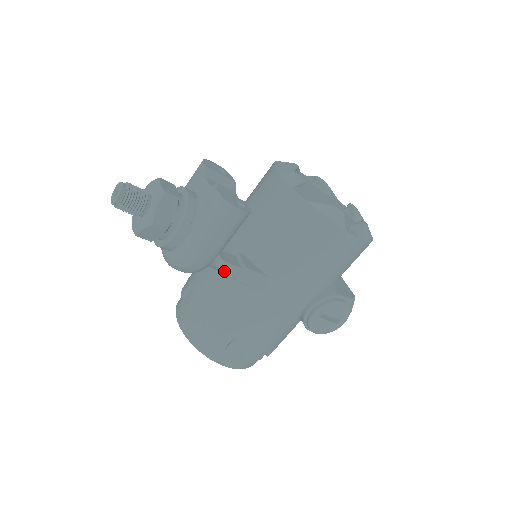
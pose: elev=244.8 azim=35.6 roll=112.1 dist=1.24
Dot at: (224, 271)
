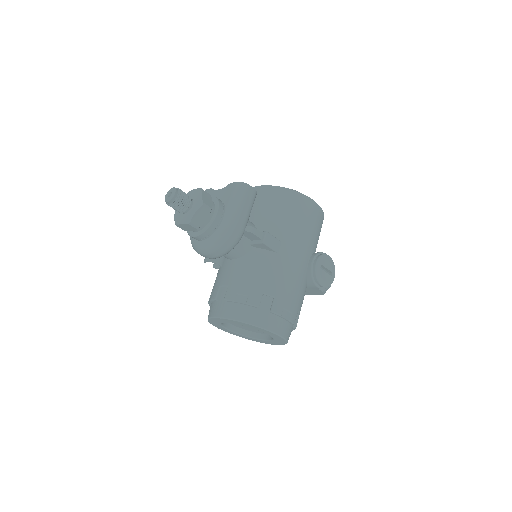
Dot at: (246, 254)
